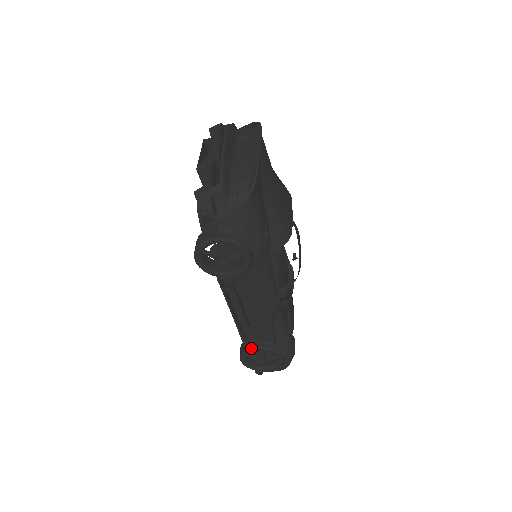
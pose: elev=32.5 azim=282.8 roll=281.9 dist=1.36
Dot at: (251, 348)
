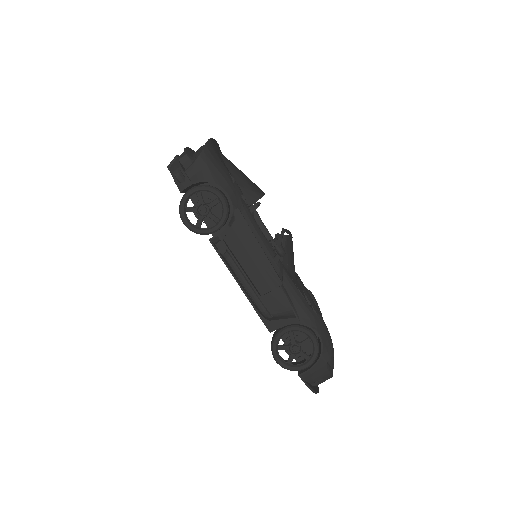
Dot at: (277, 333)
